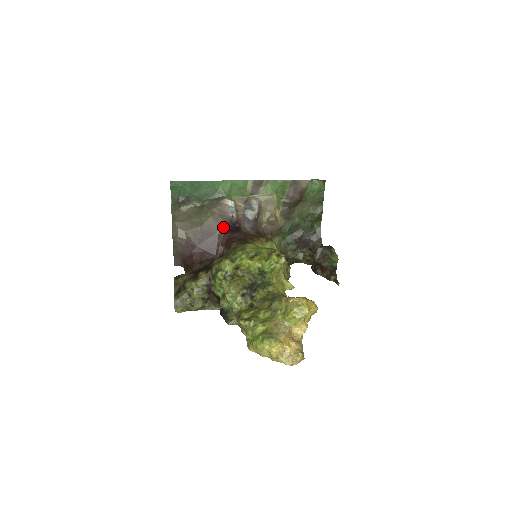
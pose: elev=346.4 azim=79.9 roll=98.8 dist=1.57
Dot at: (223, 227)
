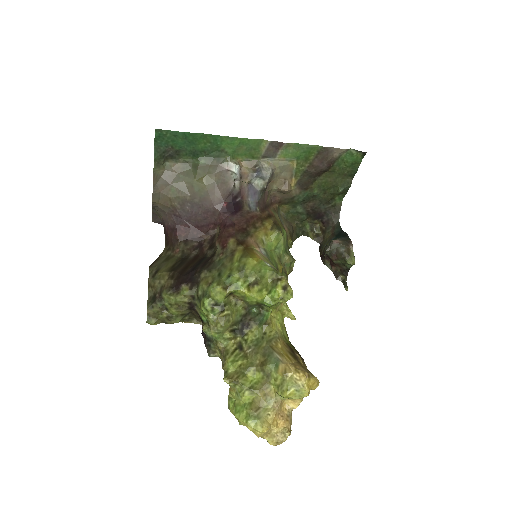
Dot at: (220, 202)
